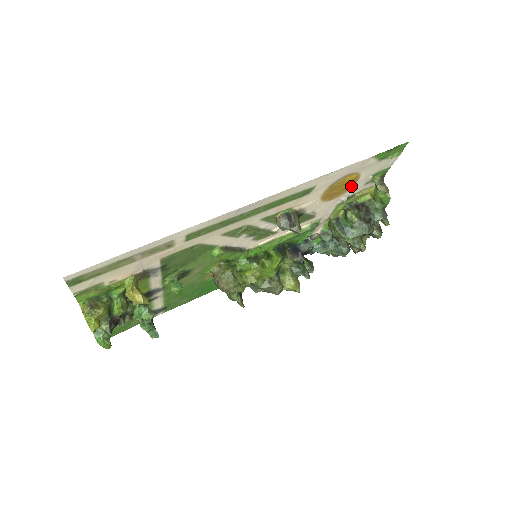
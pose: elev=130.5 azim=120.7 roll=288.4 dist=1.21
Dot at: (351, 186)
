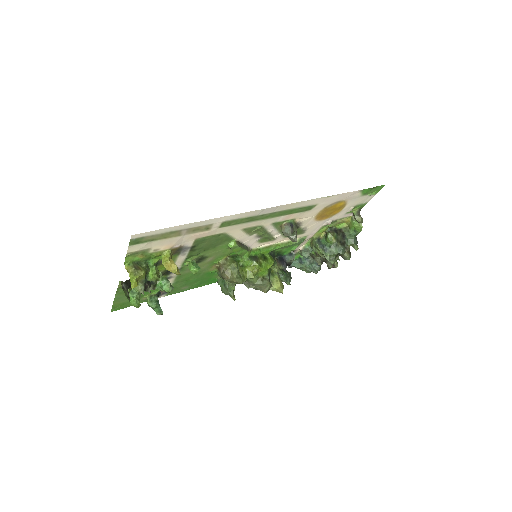
Dot at: (337, 212)
